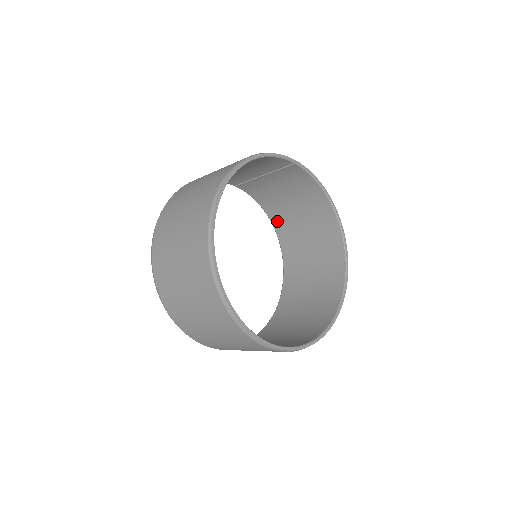
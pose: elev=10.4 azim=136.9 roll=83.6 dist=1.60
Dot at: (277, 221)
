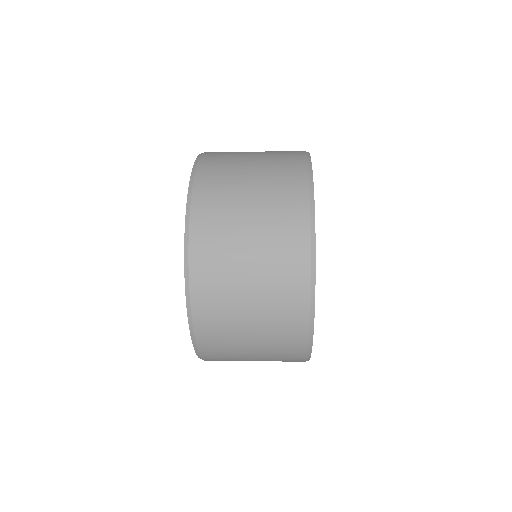
Dot at: occluded
